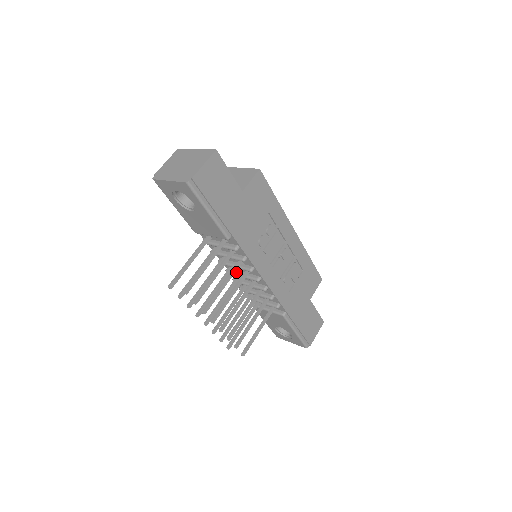
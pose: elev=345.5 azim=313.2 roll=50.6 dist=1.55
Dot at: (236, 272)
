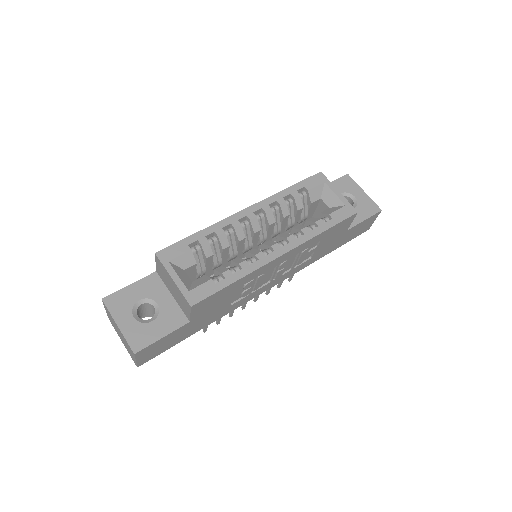
Dot at: occluded
